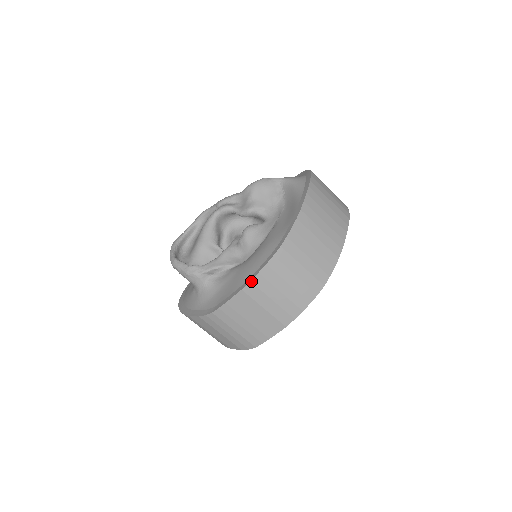
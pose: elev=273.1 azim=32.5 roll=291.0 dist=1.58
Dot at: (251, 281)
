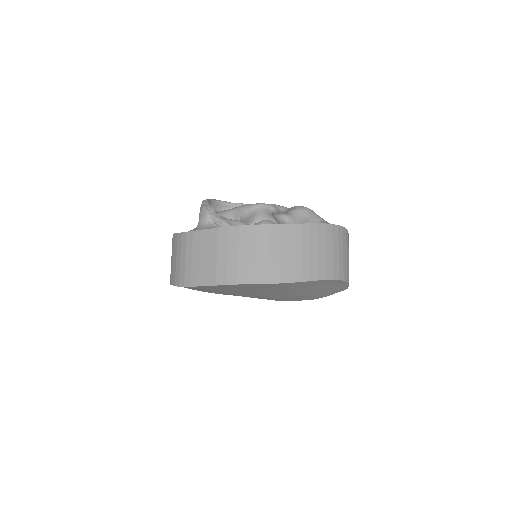
Dot at: (229, 227)
